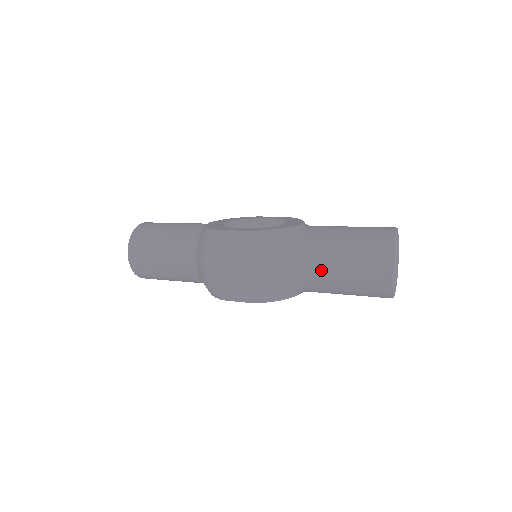
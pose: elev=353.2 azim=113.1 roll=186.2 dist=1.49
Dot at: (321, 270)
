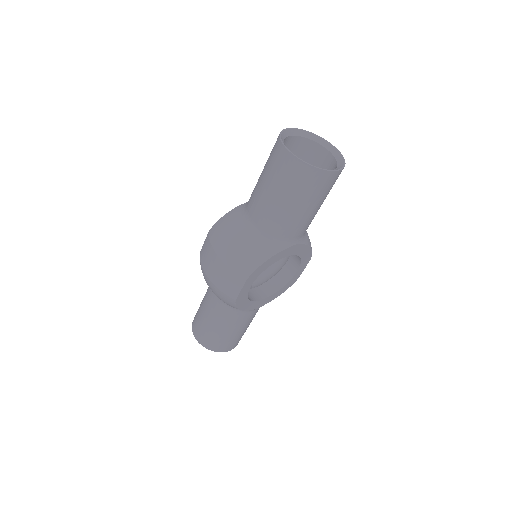
Dot at: (262, 207)
